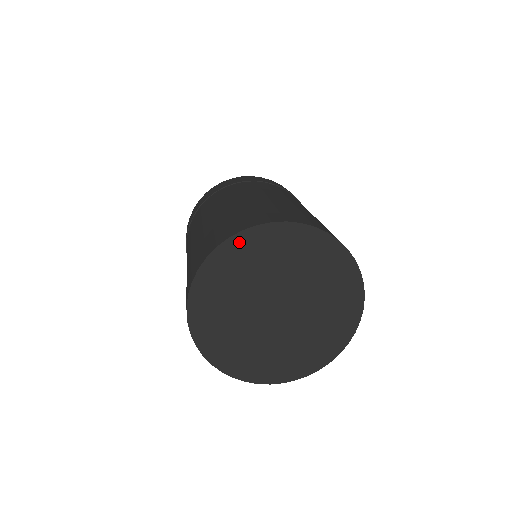
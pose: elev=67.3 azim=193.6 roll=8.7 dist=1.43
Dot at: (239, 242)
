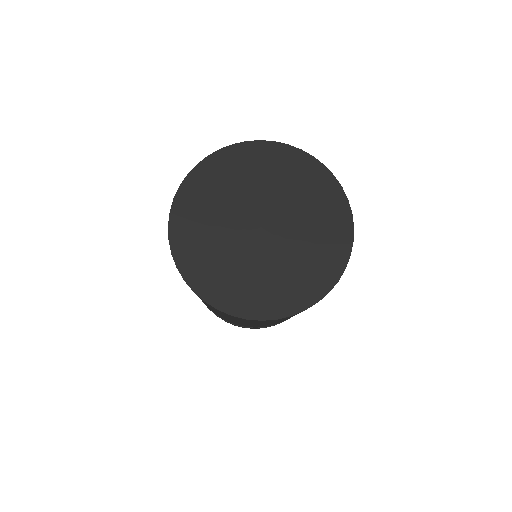
Dot at: (190, 185)
